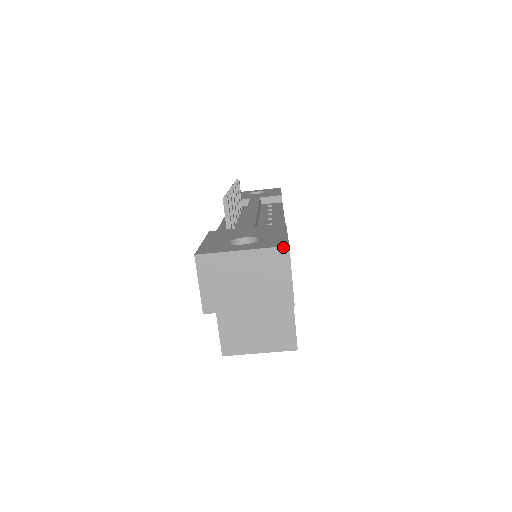
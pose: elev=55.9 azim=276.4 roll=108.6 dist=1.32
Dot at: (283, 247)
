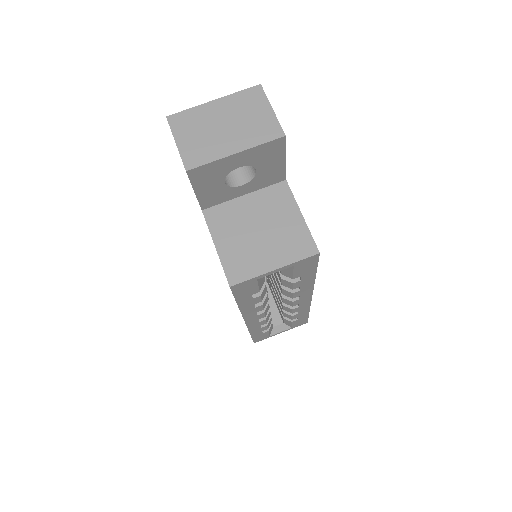
Dot at: (255, 86)
